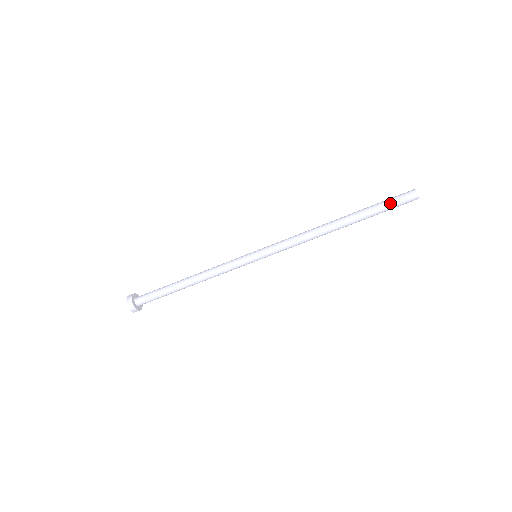
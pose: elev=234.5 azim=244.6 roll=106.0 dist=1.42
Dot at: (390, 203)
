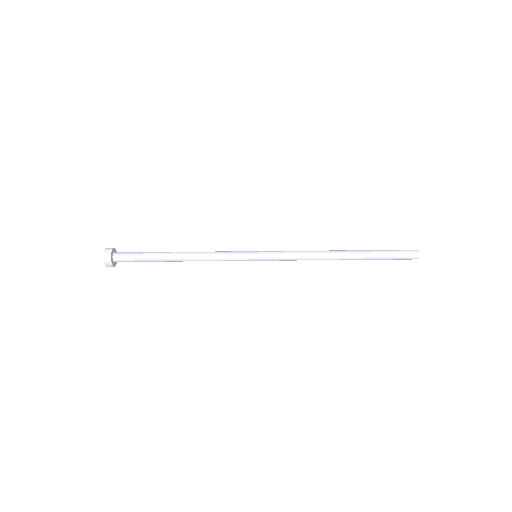
Dot at: (395, 255)
